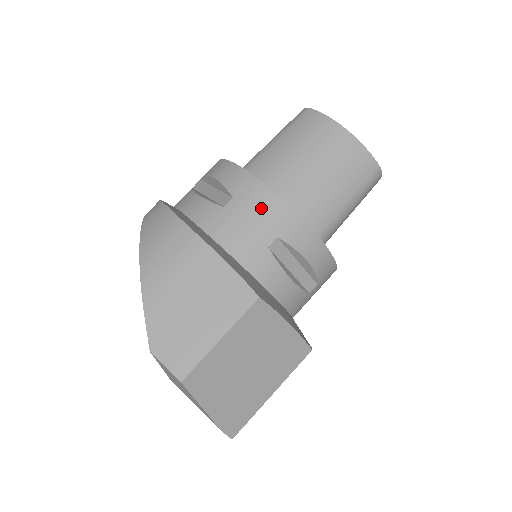
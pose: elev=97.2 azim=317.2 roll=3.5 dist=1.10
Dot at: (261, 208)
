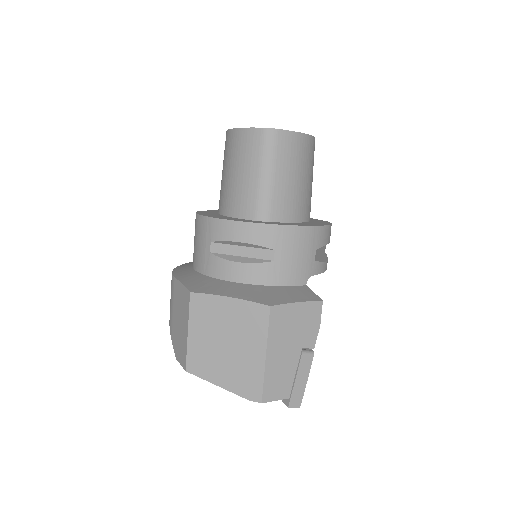
Dot at: (199, 231)
